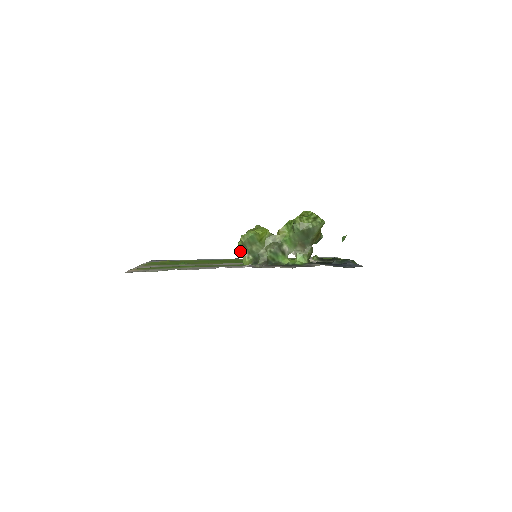
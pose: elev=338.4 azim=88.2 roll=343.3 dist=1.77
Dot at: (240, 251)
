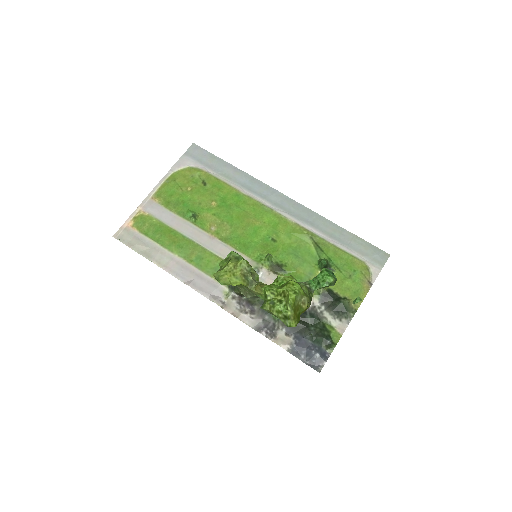
Dot at: occluded
